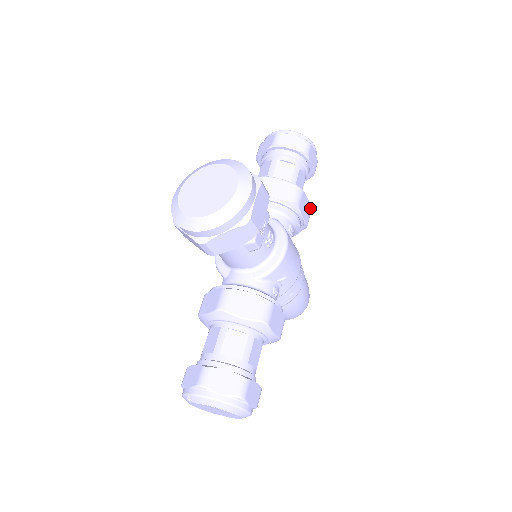
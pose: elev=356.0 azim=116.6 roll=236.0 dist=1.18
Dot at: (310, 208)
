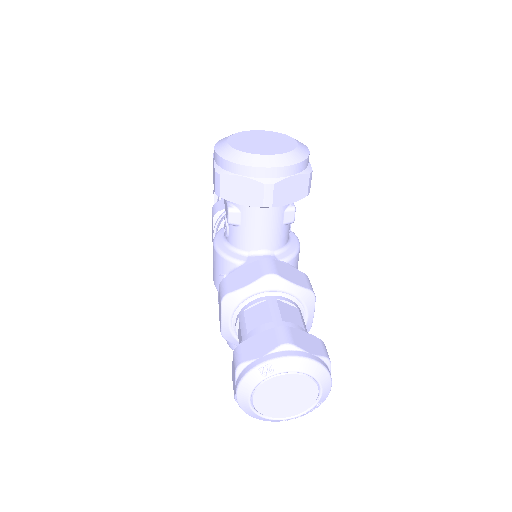
Dot at: occluded
